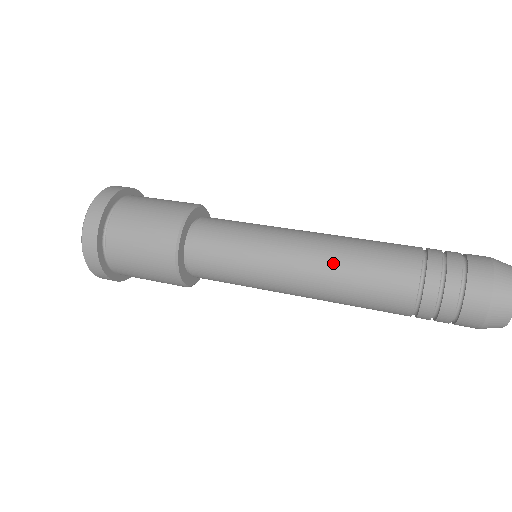
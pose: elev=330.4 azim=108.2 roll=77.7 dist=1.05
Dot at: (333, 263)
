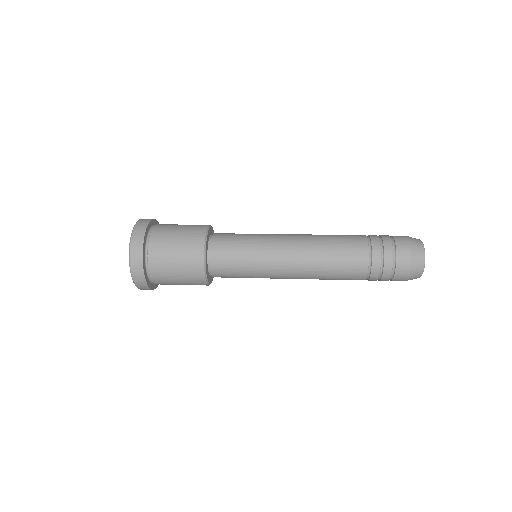
Dot at: (313, 242)
